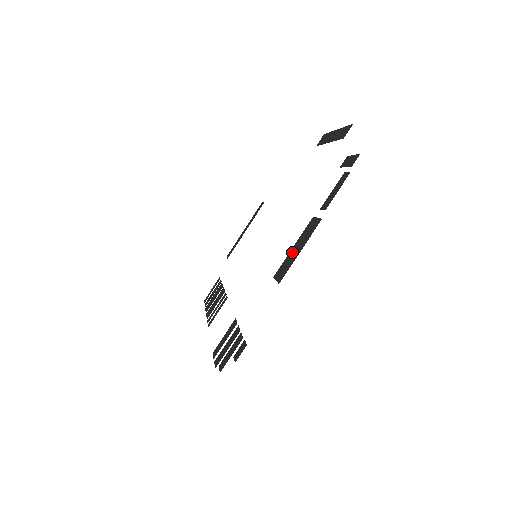
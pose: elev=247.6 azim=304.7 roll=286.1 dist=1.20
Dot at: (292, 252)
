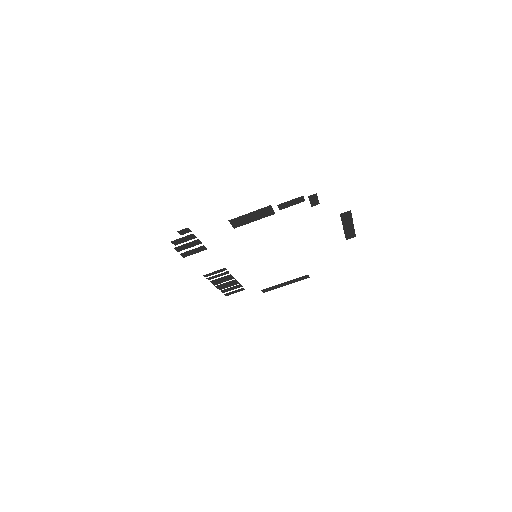
Dot at: (250, 219)
